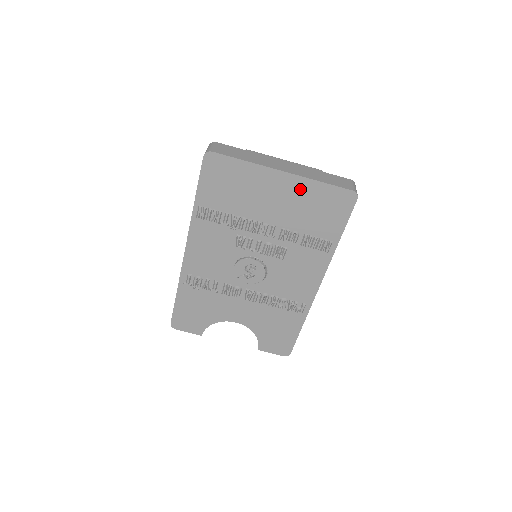
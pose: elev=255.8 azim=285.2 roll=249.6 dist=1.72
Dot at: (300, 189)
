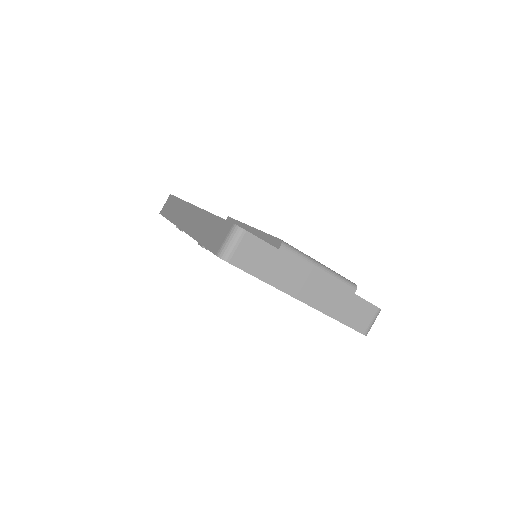
Dot at: occluded
